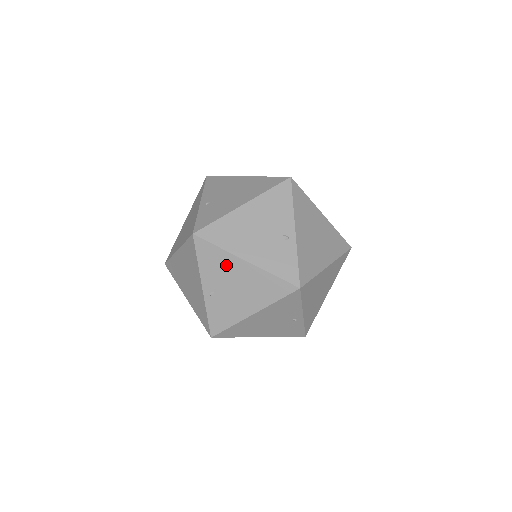
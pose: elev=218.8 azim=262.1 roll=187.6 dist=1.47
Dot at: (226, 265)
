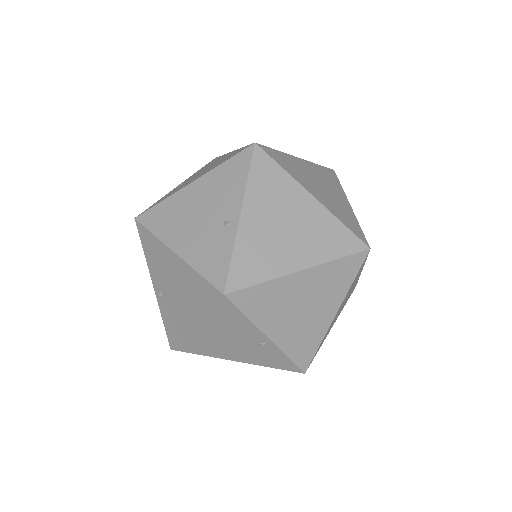
Dot at: (162, 258)
